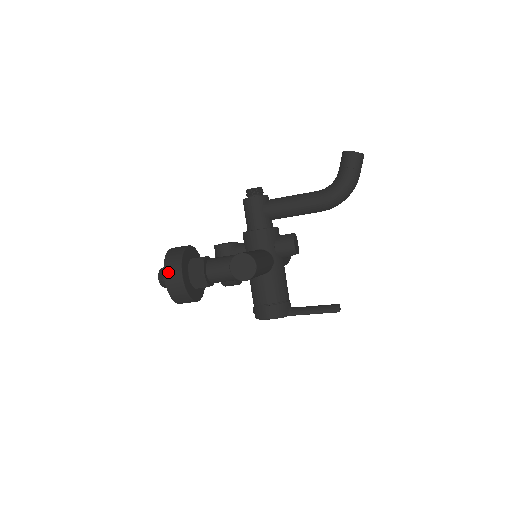
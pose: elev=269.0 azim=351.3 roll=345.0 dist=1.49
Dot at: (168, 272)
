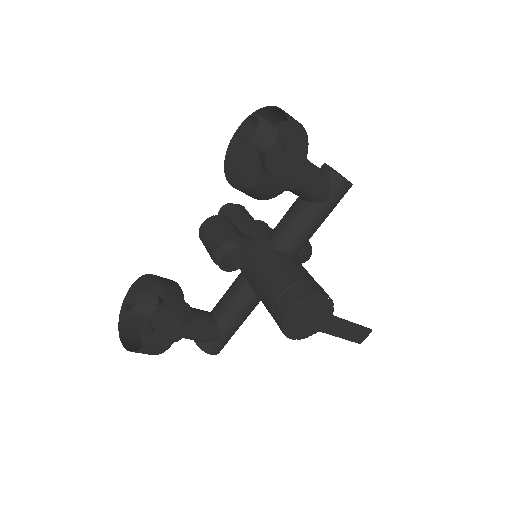
Dot at: occluded
